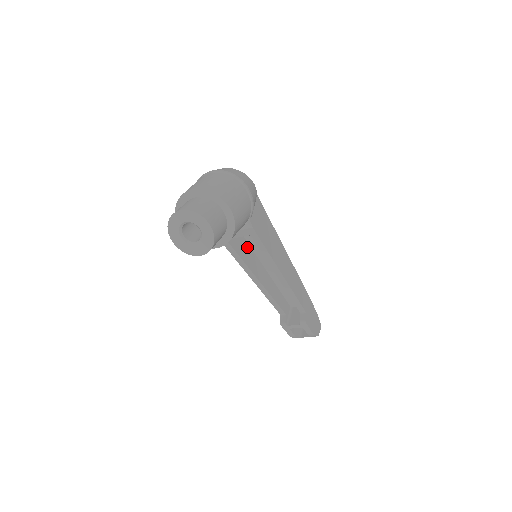
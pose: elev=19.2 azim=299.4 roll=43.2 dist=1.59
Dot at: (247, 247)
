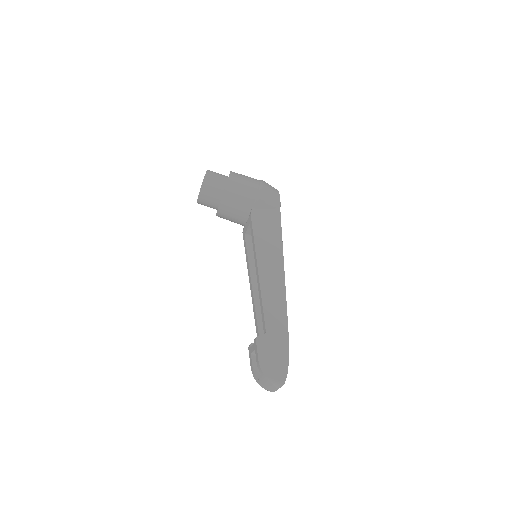
Dot at: occluded
